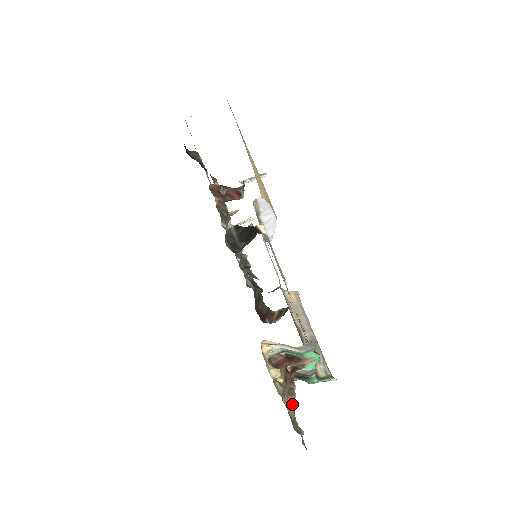
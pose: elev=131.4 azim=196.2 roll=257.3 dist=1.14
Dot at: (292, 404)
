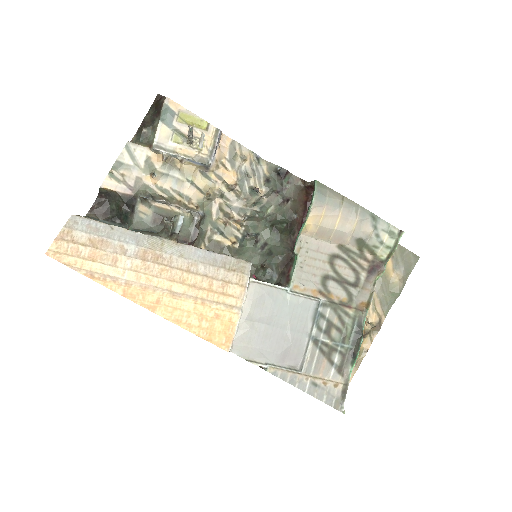
Dot at: (372, 328)
